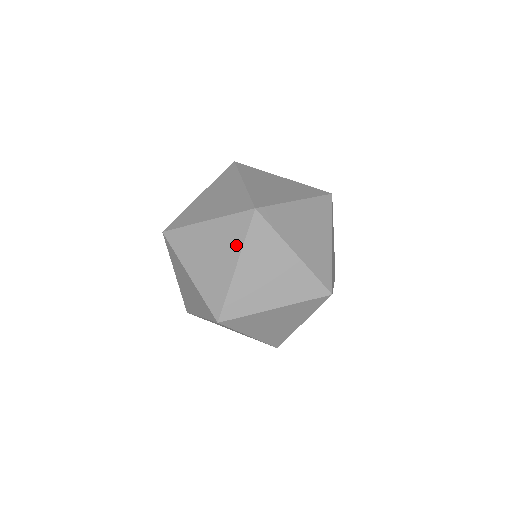
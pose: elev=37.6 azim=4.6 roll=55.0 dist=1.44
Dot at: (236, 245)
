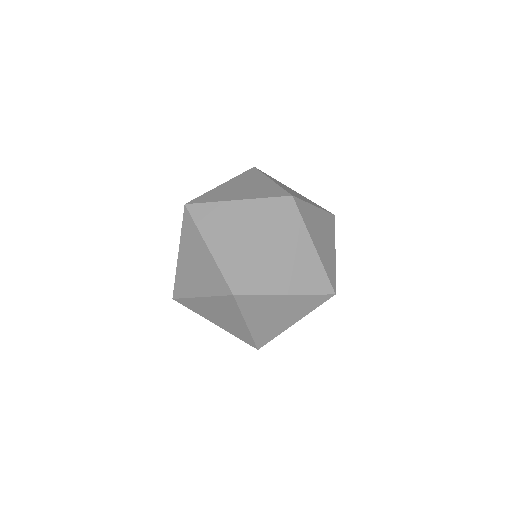
Dot at: (209, 289)
